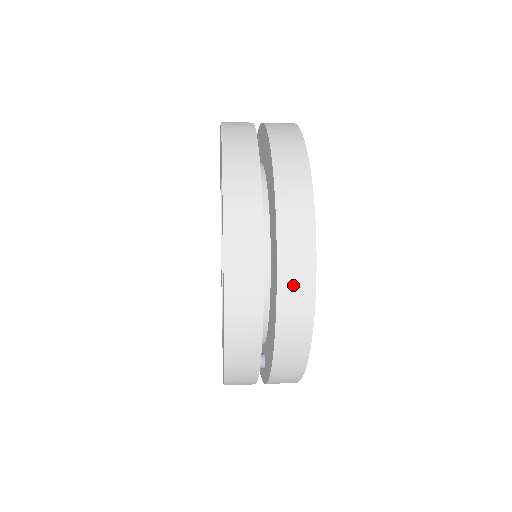
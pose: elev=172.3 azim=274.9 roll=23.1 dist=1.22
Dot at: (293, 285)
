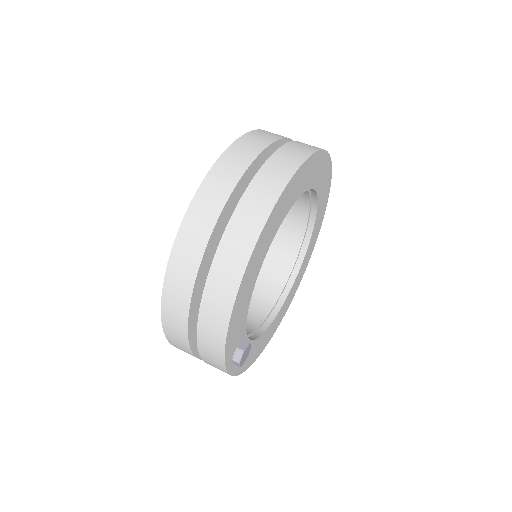
Dot at: (234, 245)
